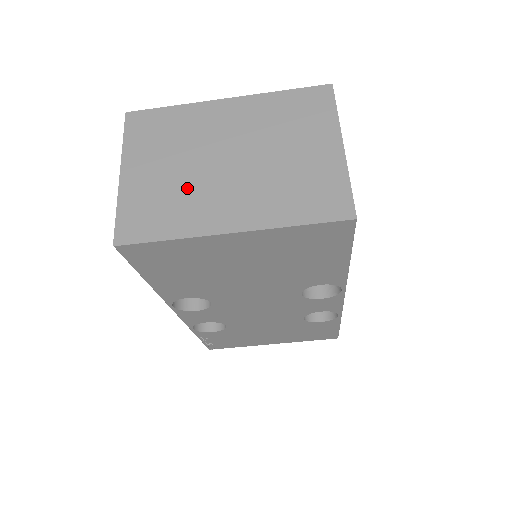
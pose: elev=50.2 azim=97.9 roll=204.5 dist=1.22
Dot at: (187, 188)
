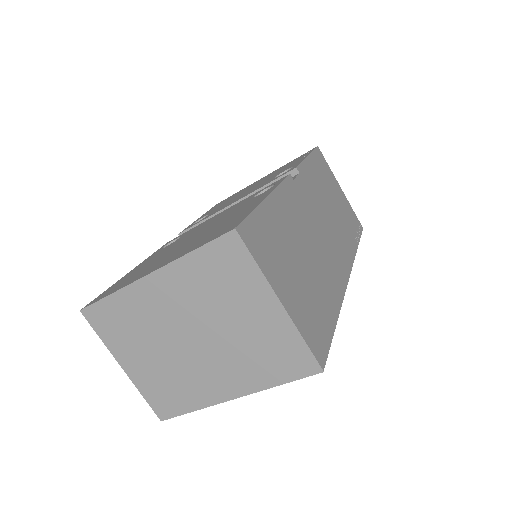
Dot at: (178, 370)
